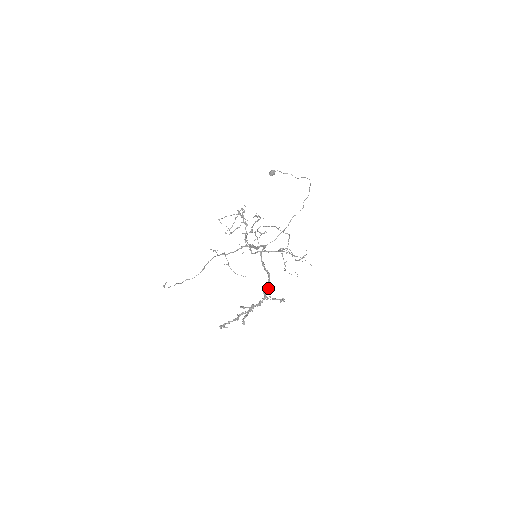
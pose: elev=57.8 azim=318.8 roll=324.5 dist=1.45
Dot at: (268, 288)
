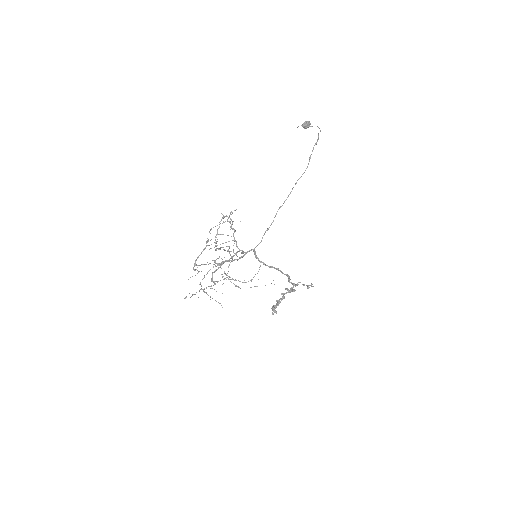
Dot at: (289, 278)
